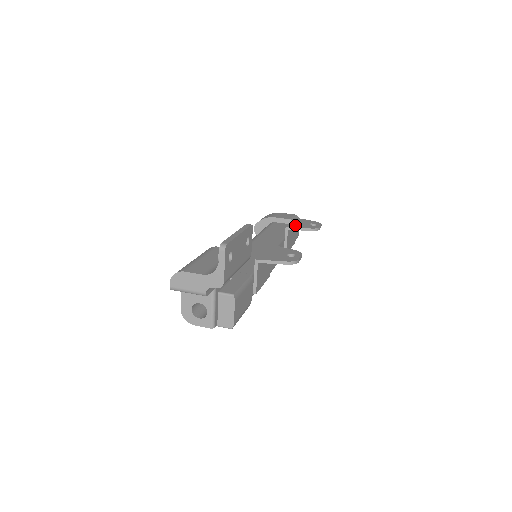
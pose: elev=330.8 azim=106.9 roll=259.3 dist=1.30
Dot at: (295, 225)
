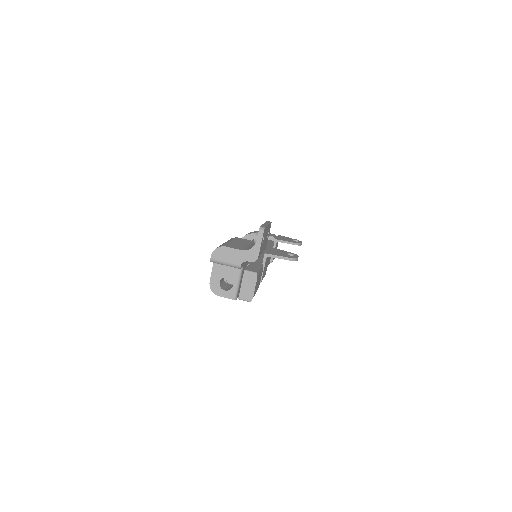
Dot at: (282, 239)
